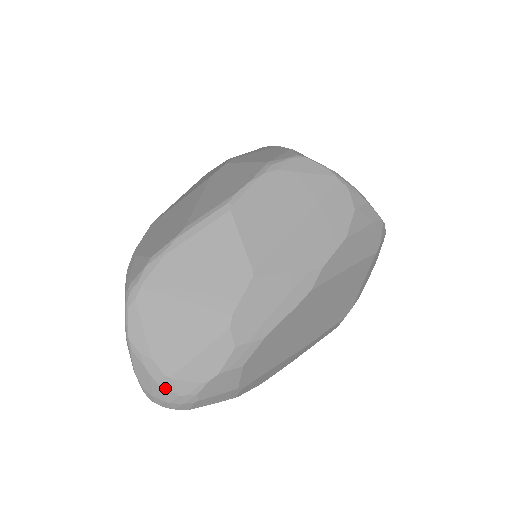
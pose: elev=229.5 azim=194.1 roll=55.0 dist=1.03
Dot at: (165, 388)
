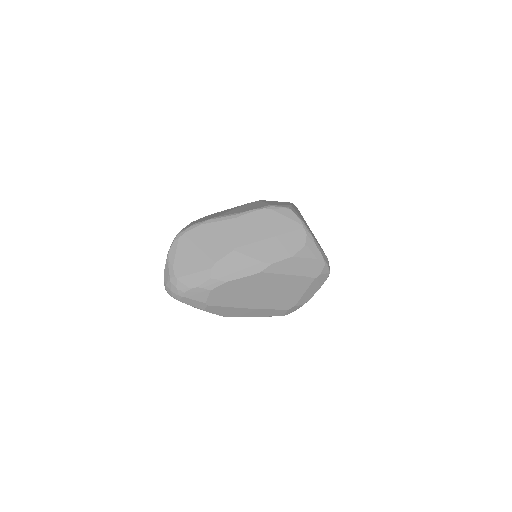
Dot at: (172, 282)
